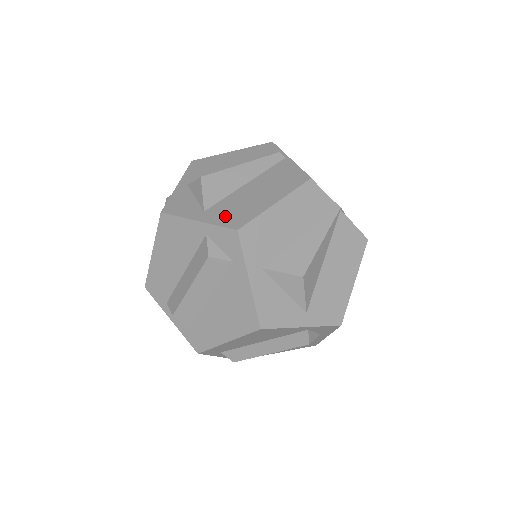
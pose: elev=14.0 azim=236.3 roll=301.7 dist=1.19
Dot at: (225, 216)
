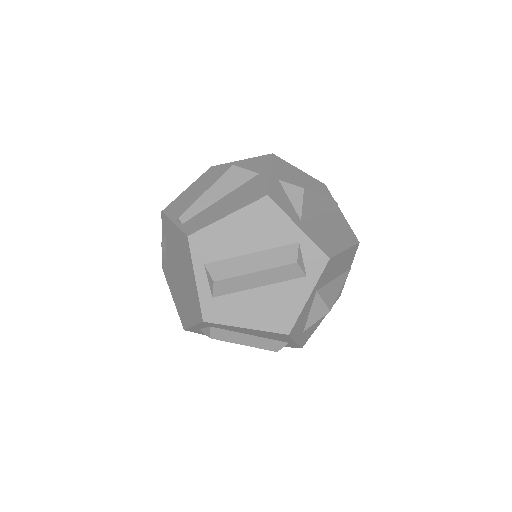
Dot at: (318, 238)
